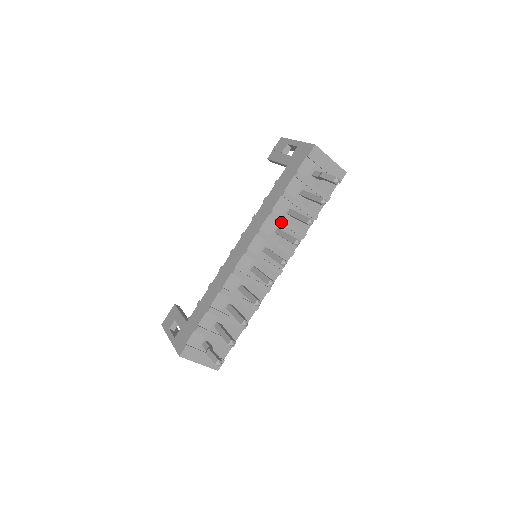
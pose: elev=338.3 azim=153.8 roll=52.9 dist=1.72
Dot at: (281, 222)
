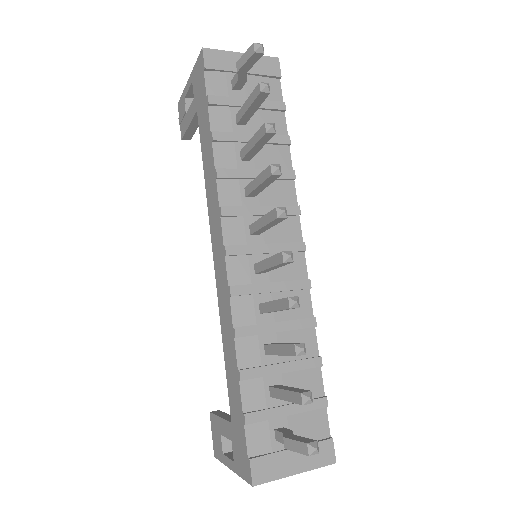
Dot at: (242, 177)
